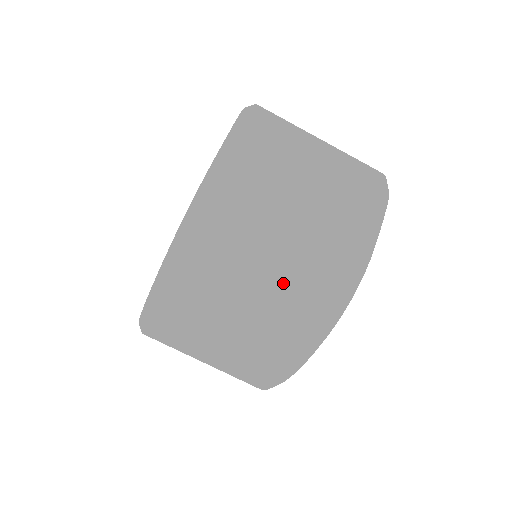
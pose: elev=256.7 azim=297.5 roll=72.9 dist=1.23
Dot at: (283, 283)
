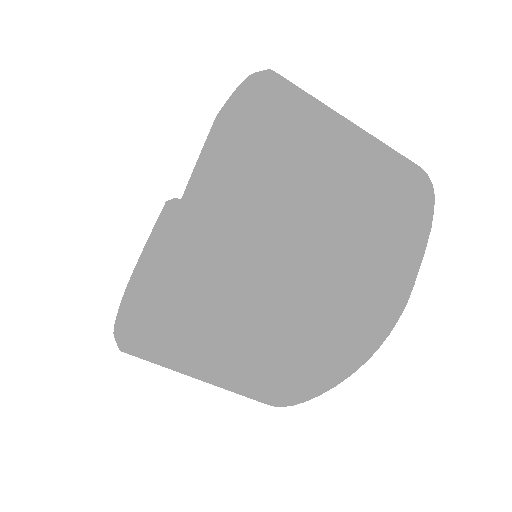
Dot at: (303, 336)
